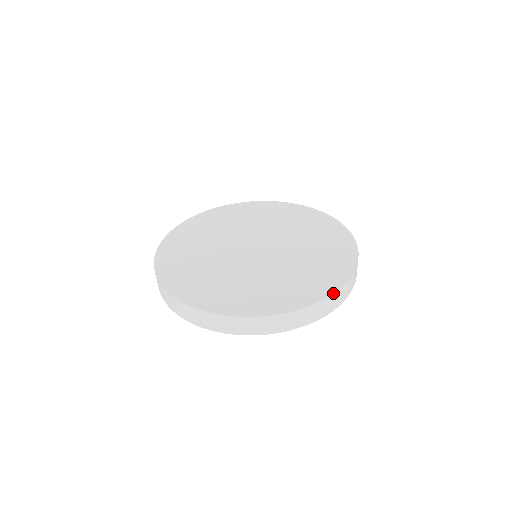
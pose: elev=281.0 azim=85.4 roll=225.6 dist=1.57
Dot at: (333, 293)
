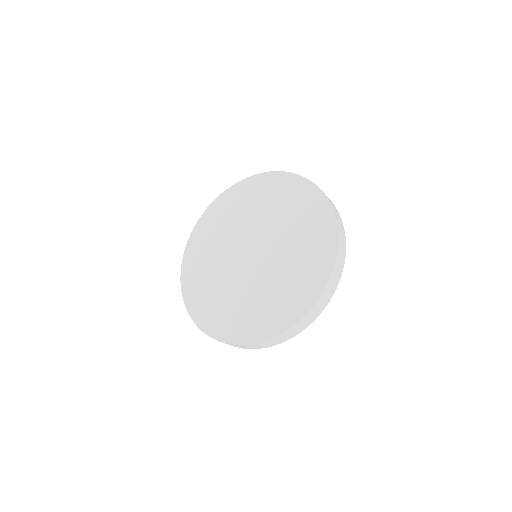
Dot at: (337, 228)
